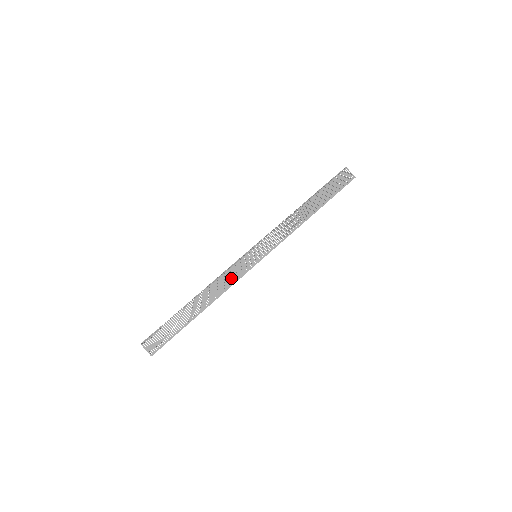
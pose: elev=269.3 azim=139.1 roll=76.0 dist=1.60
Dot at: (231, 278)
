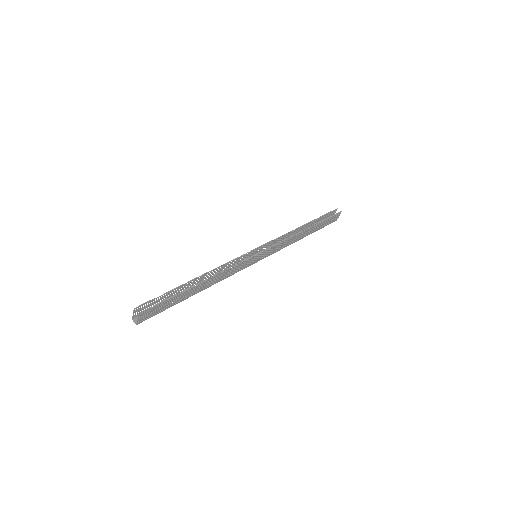
Dot at: (233, 271)
